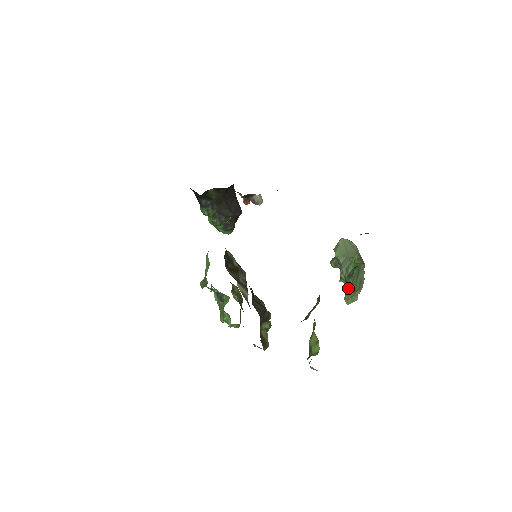
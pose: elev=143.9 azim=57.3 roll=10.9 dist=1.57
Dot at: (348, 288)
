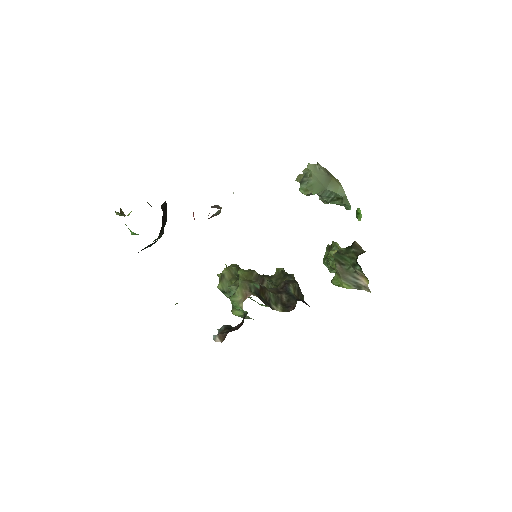
Dot at: occluded
